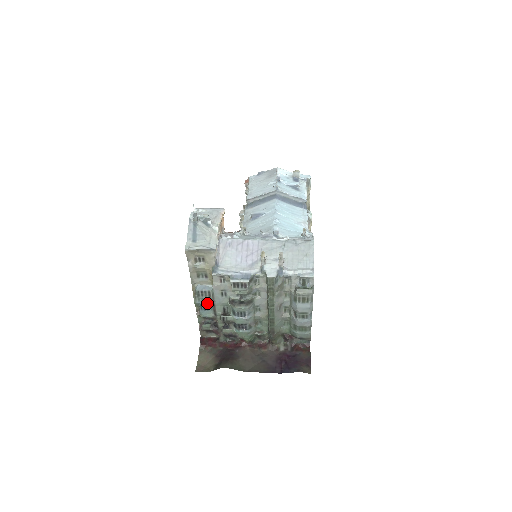
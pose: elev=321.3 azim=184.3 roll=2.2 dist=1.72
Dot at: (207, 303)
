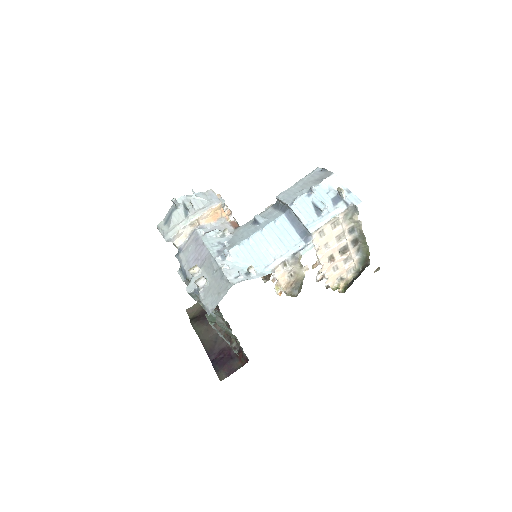
Dot at: occluded
